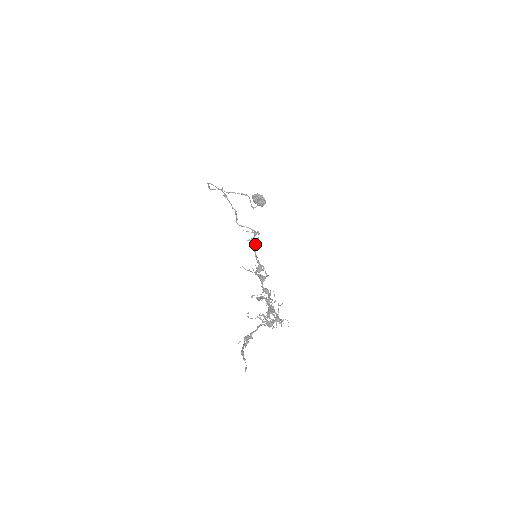
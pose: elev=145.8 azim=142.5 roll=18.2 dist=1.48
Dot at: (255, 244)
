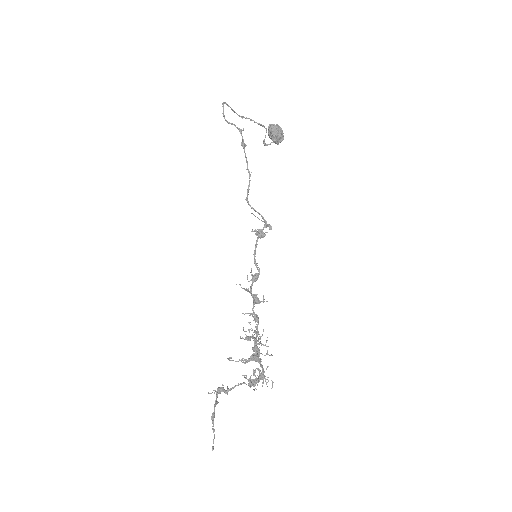
Dot at: (260, 238)
